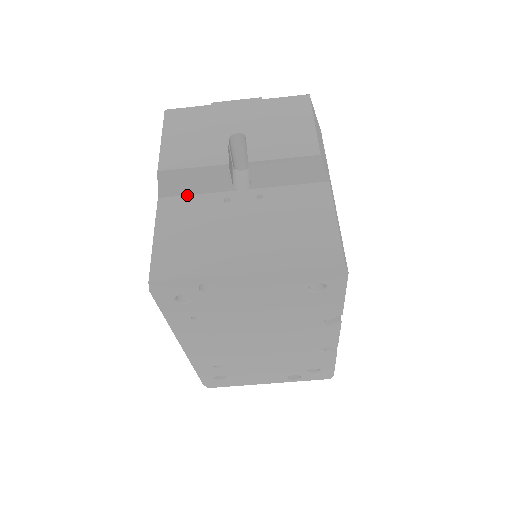
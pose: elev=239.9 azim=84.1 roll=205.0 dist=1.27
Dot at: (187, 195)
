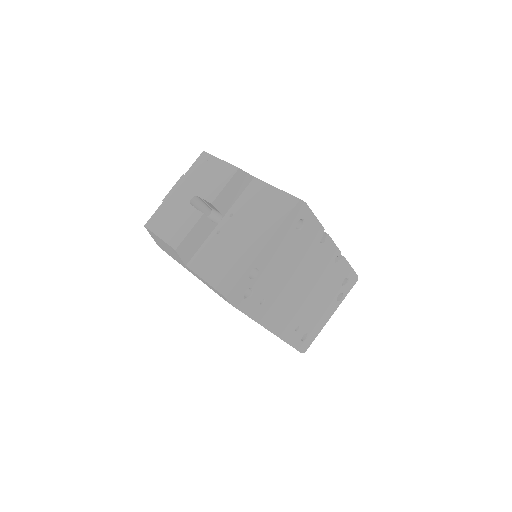
Dot at: (198, 250)
